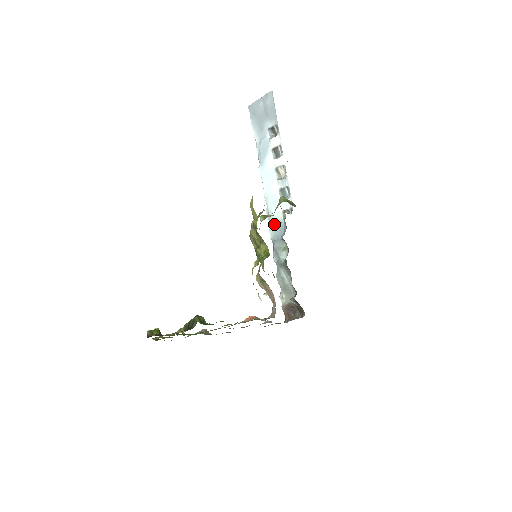
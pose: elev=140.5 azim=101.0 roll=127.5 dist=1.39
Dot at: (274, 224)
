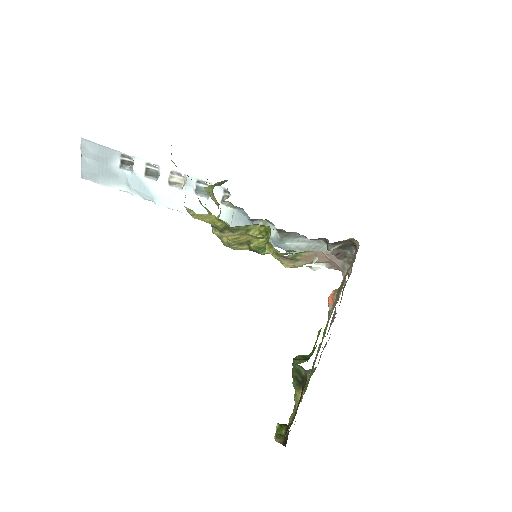
Dot at: (229, 223)
